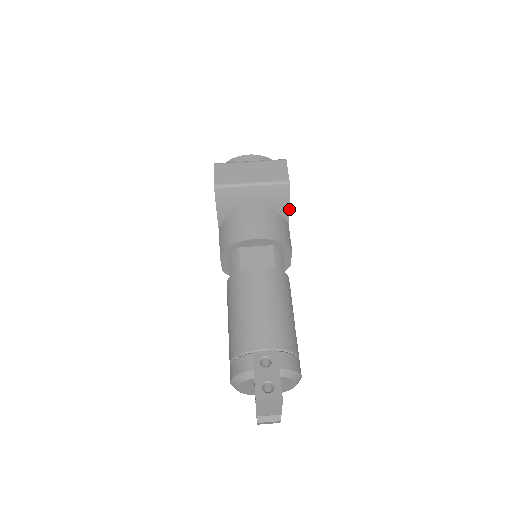
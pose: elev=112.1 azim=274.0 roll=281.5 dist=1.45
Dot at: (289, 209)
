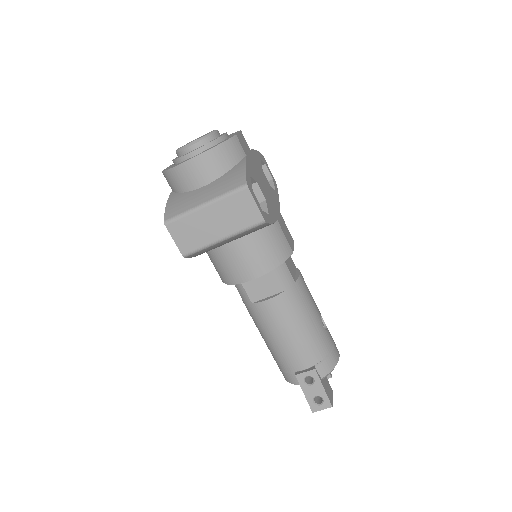
Dot at: occluded
